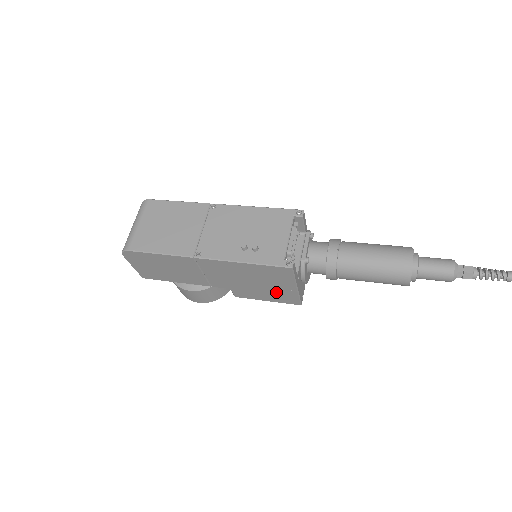
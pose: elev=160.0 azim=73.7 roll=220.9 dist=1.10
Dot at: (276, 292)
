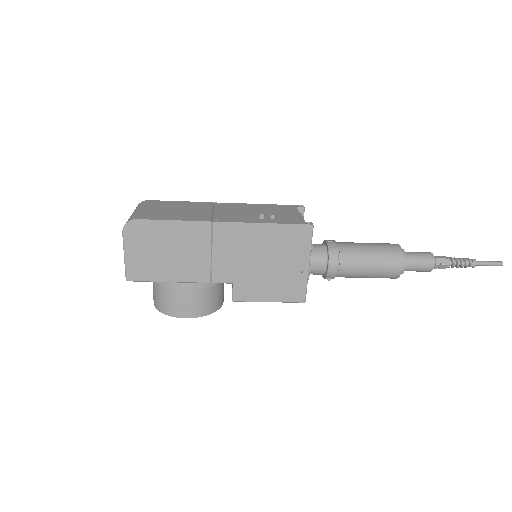
Dot at: (284, 279)
